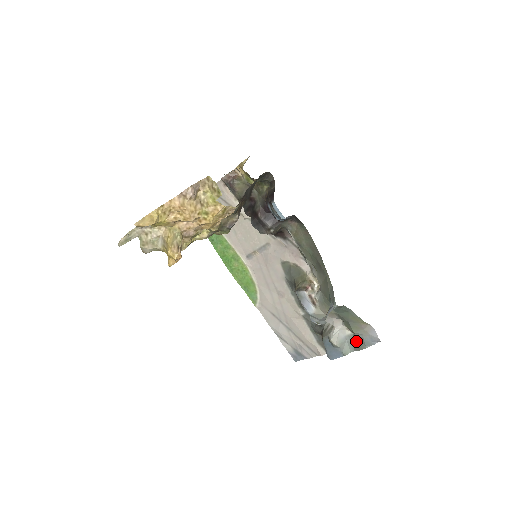
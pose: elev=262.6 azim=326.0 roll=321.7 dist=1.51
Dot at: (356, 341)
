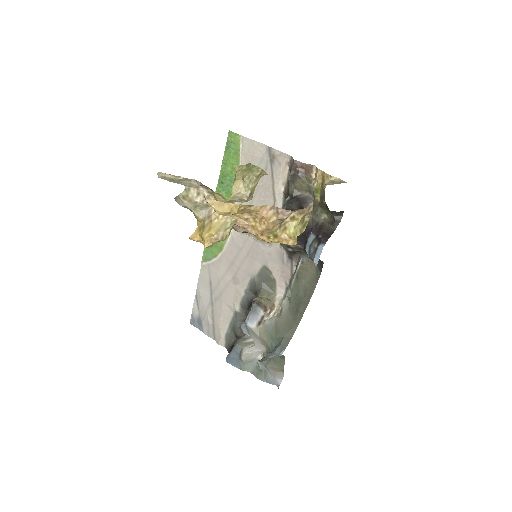
Dot at: (260, 369)
